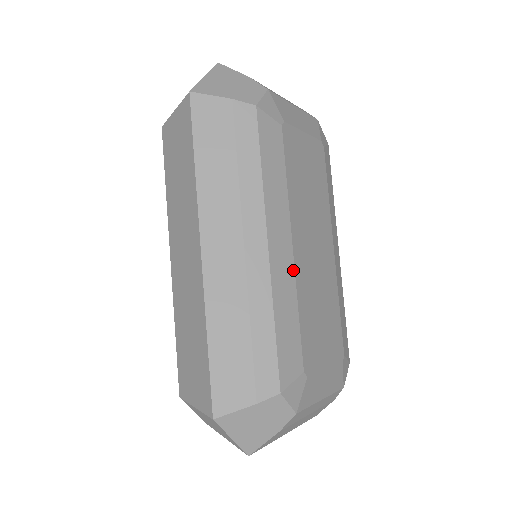
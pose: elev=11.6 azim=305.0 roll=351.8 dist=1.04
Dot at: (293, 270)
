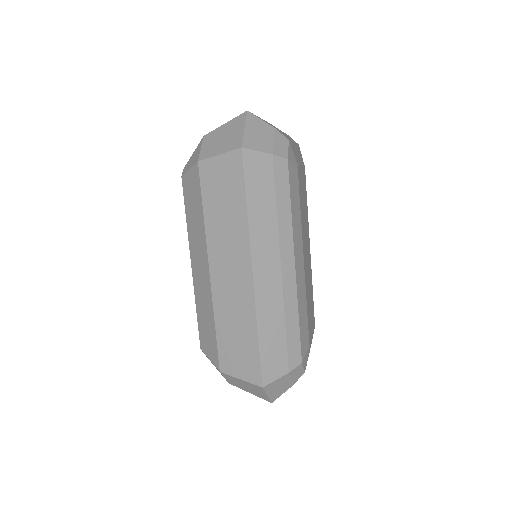
Dot at: (304, 277)
